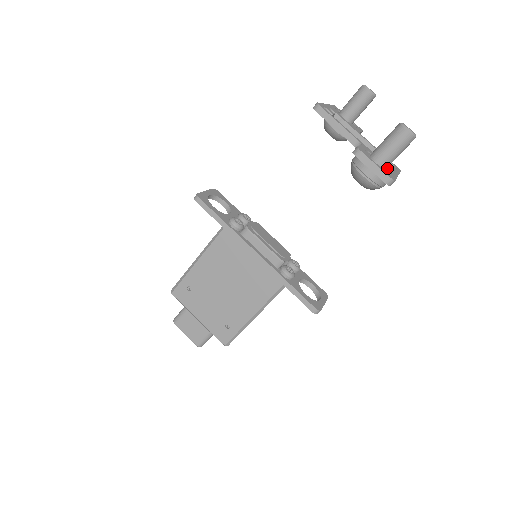
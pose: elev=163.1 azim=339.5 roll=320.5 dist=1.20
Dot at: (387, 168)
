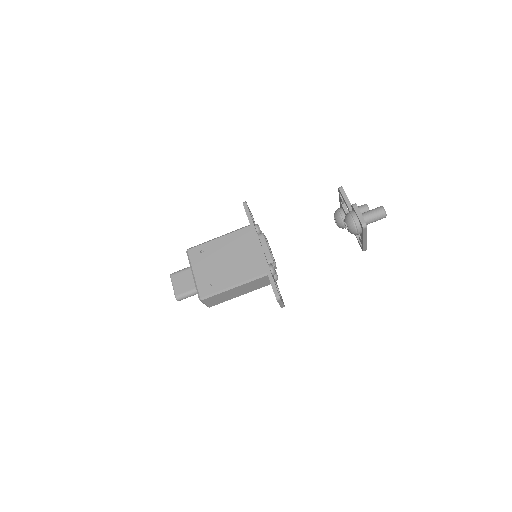
Dot at: occluded
